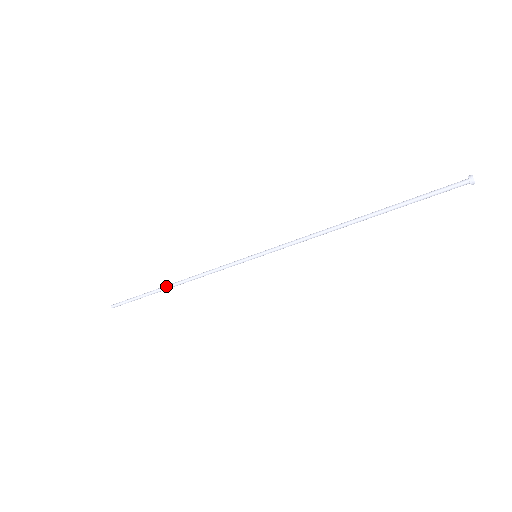
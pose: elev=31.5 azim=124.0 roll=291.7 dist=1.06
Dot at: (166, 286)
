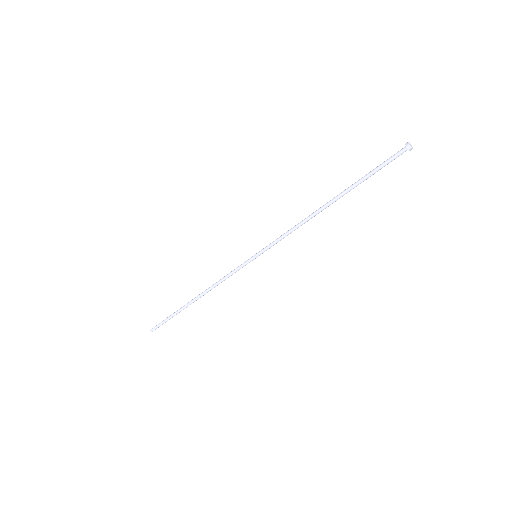
Dot at: (191, 300)
